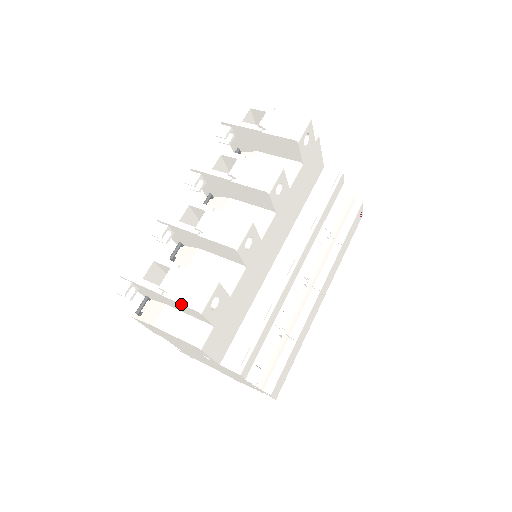
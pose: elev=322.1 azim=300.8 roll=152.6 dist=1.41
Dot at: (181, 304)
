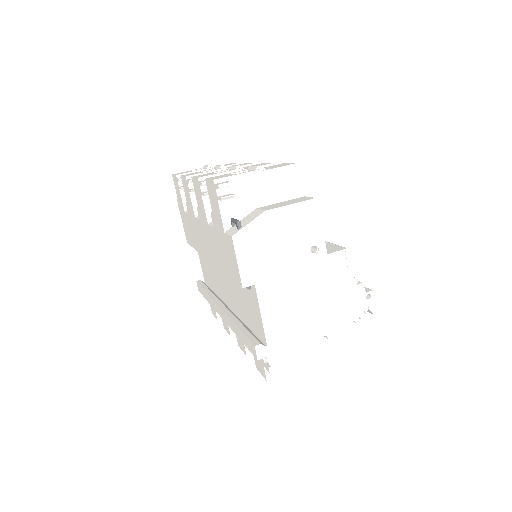
Dot at: (283, 166)
